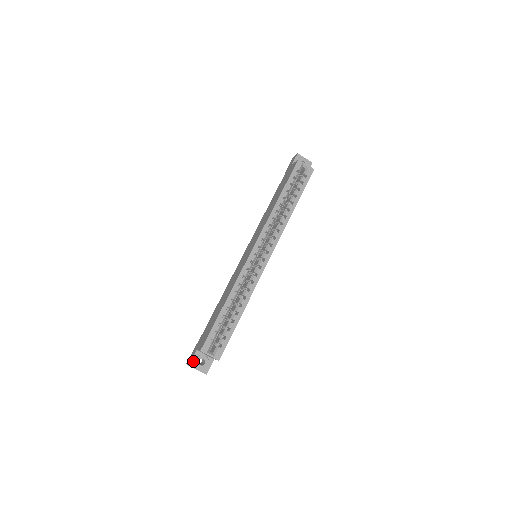
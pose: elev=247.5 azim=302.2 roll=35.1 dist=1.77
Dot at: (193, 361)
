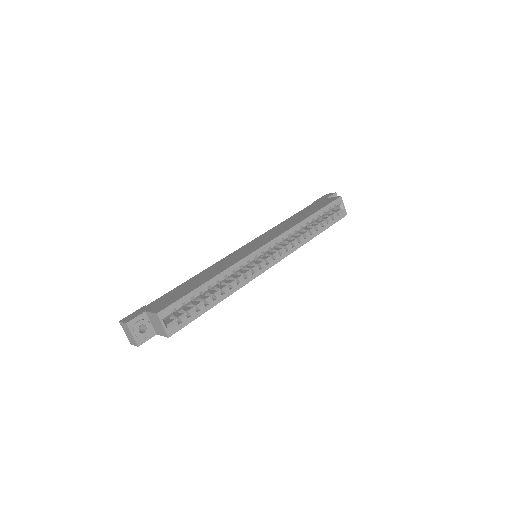
Dot at: (134, 321)
